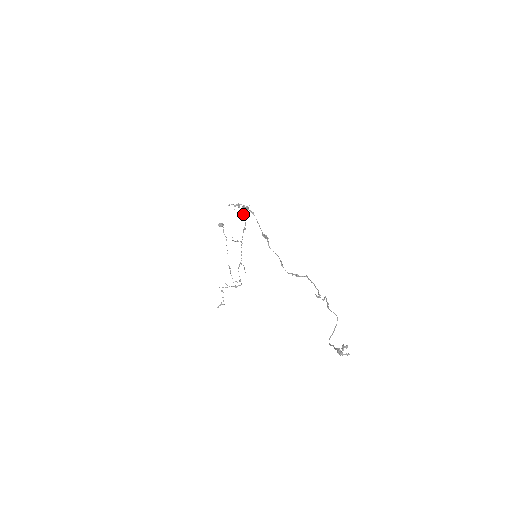
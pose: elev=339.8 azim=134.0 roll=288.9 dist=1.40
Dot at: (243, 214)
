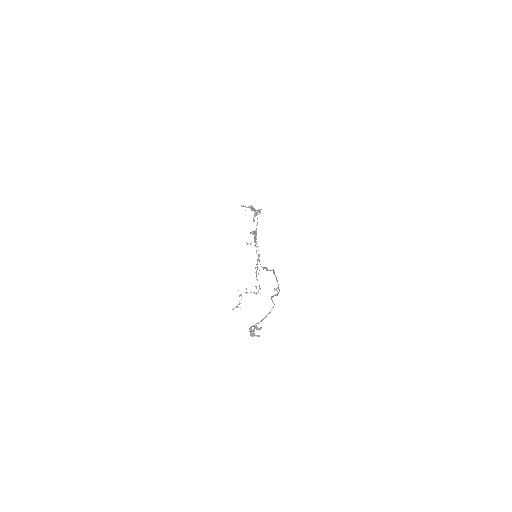
Dot at: (254, 216)
